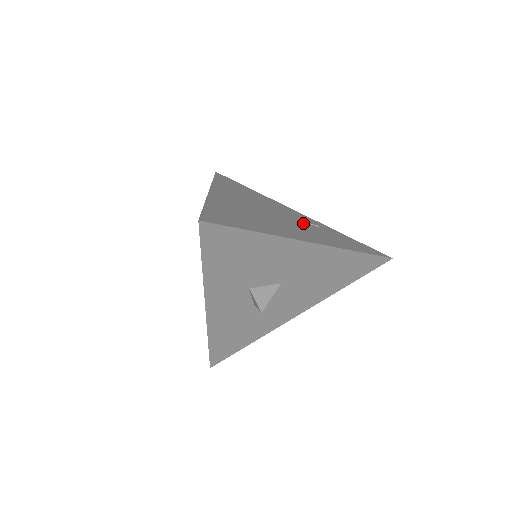
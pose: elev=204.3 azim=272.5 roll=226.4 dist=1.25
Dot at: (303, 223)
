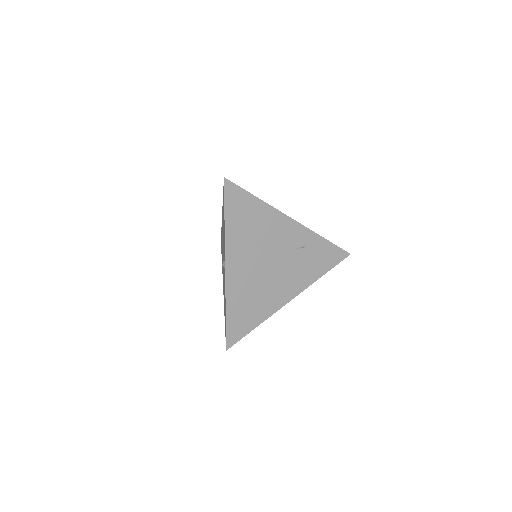
Dot at: (292, 255)
